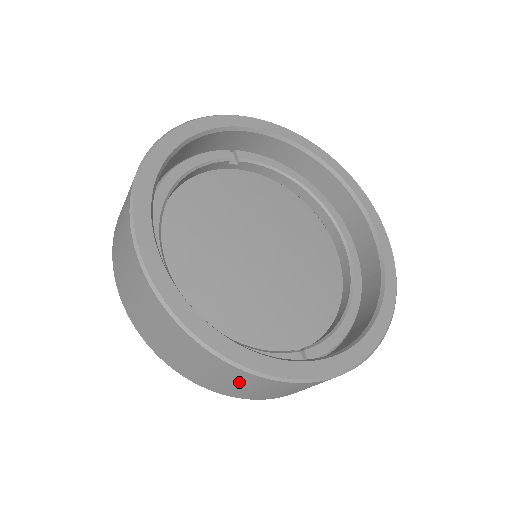
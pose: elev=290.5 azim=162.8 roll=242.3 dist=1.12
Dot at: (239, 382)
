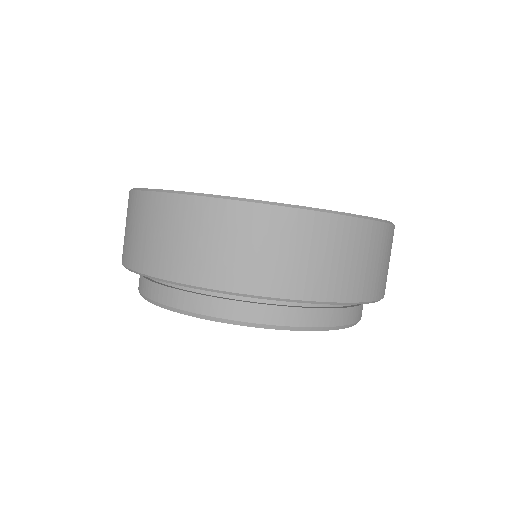
Dot at: (314, 245)
